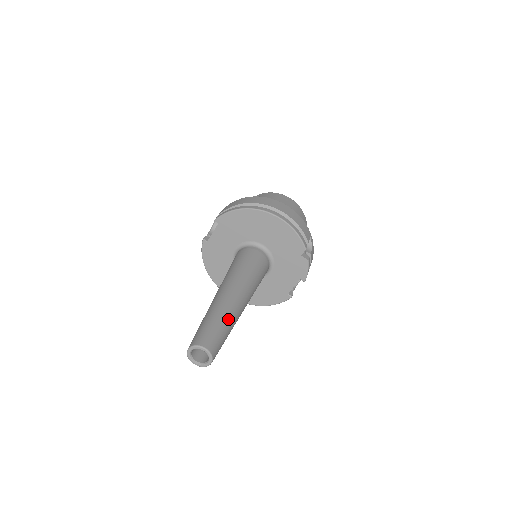
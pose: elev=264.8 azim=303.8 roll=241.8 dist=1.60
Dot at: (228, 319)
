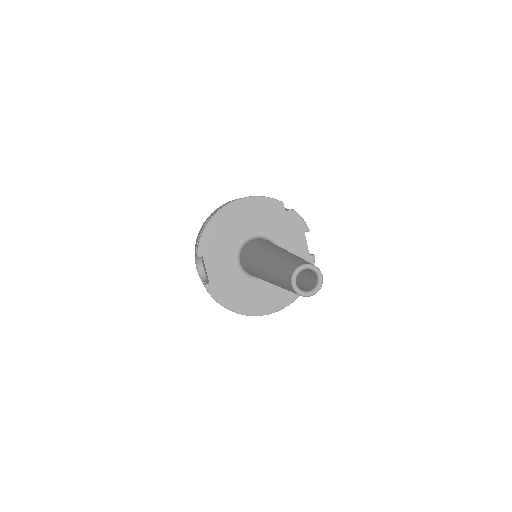
Dot at: (292, 255)
